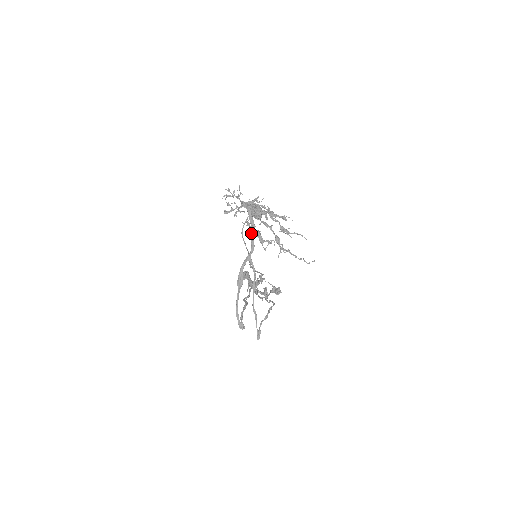
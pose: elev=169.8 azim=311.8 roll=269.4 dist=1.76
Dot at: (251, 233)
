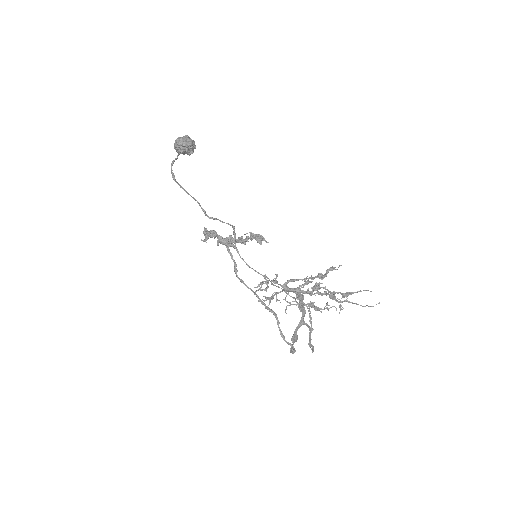
Dot at: (301, 306)
